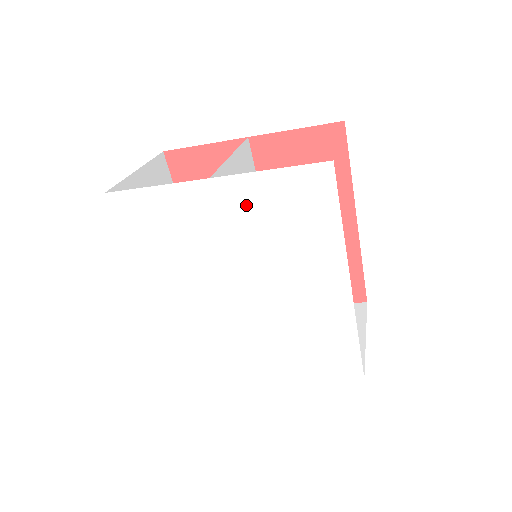
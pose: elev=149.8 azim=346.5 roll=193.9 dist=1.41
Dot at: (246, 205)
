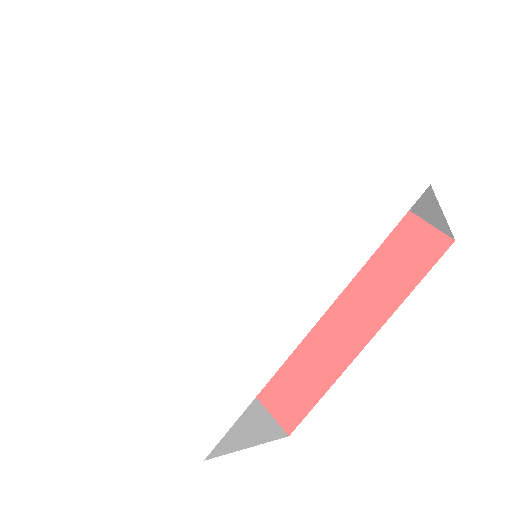
Dot at: (308, 160)
